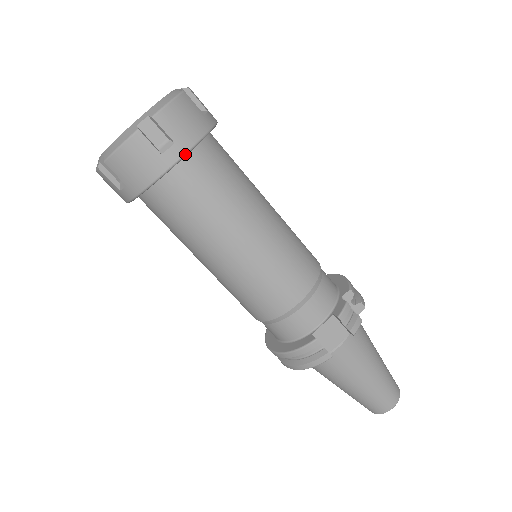
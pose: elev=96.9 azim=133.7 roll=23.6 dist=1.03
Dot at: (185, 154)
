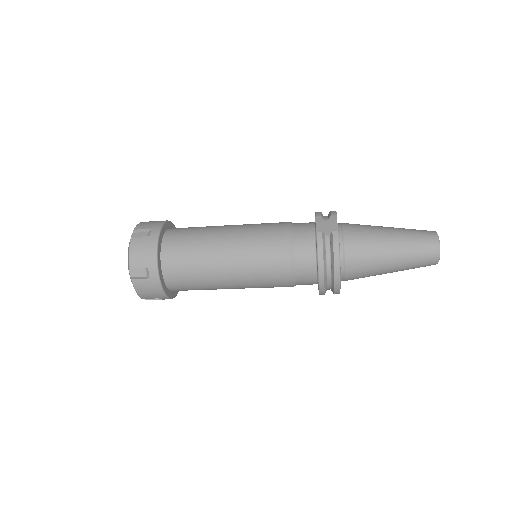
Dot at: (160, 228)
